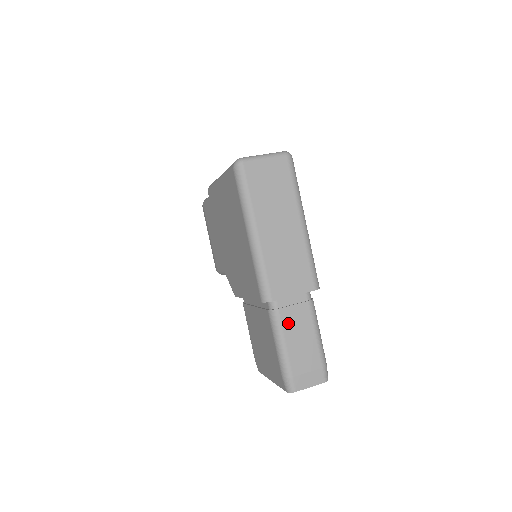
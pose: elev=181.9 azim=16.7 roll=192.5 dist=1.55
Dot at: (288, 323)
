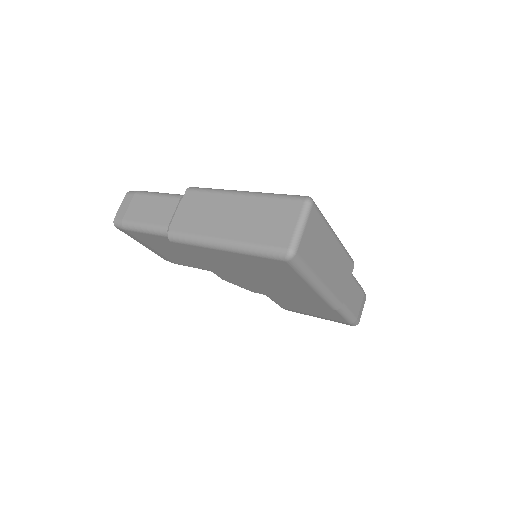
Dot at: (347, 300)
